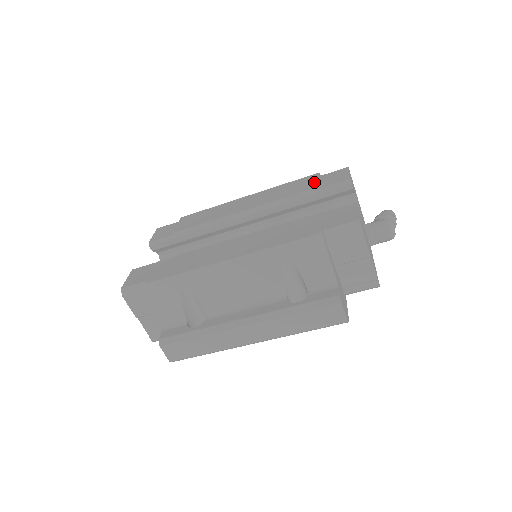
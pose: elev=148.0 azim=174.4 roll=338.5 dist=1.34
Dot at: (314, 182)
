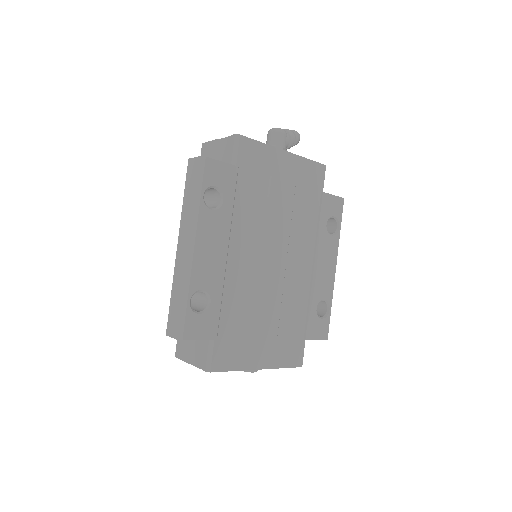
Dot at: occluded
